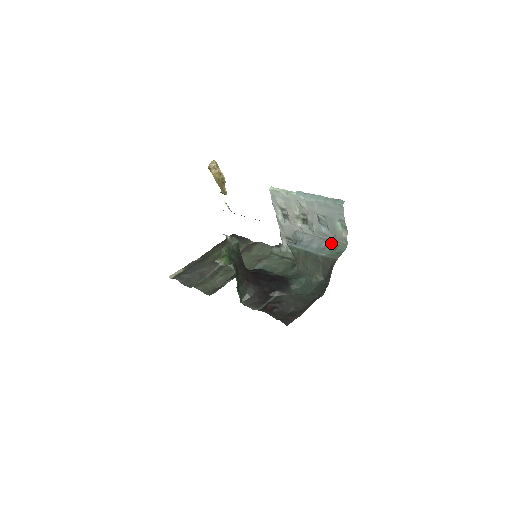
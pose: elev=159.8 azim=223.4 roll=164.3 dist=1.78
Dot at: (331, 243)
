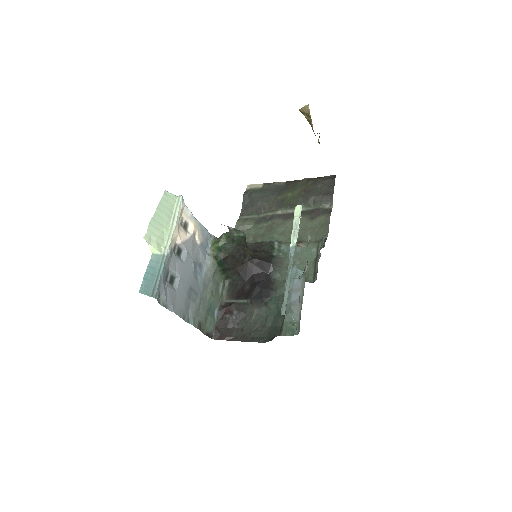
Dot at: (299, 314)
